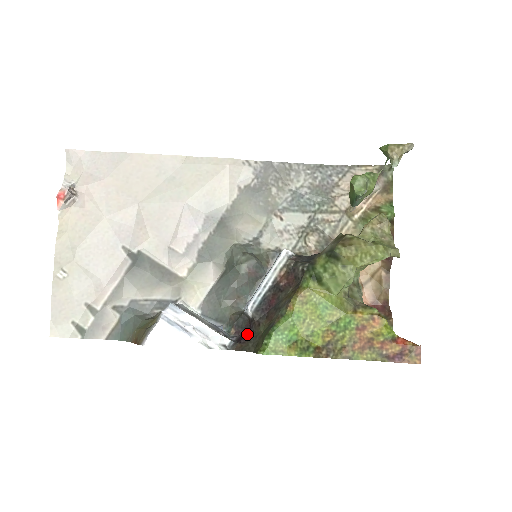
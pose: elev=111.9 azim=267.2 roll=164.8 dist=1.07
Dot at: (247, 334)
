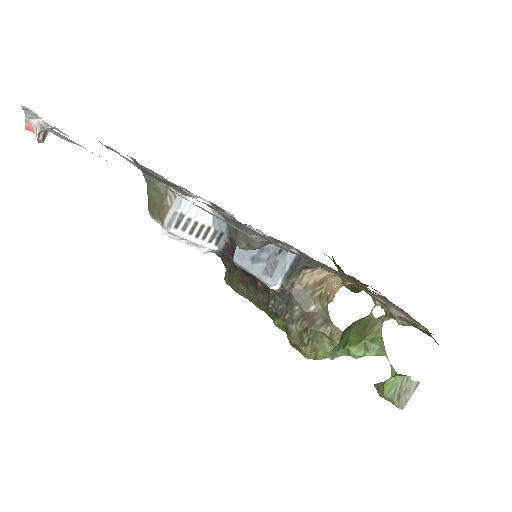
Dot at: (231, 255)
